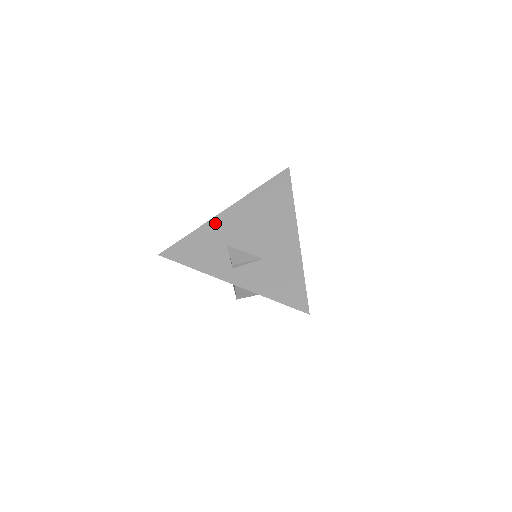
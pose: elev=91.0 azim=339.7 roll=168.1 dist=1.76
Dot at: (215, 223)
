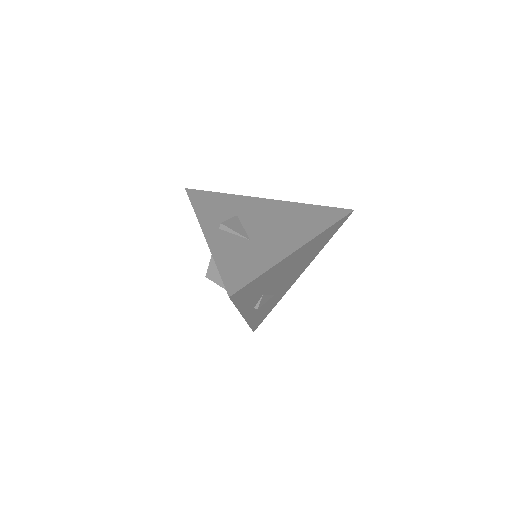
Dot at: (249, 200)
